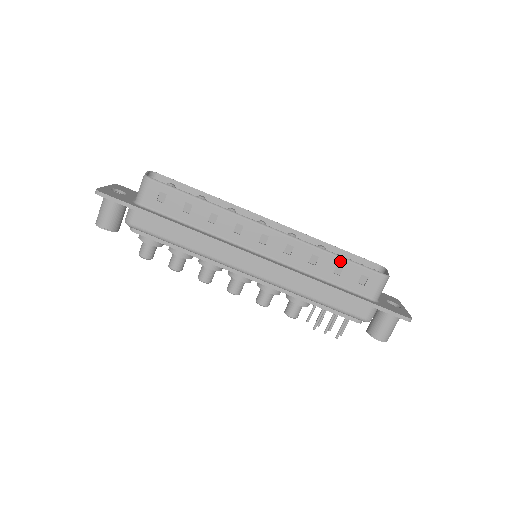
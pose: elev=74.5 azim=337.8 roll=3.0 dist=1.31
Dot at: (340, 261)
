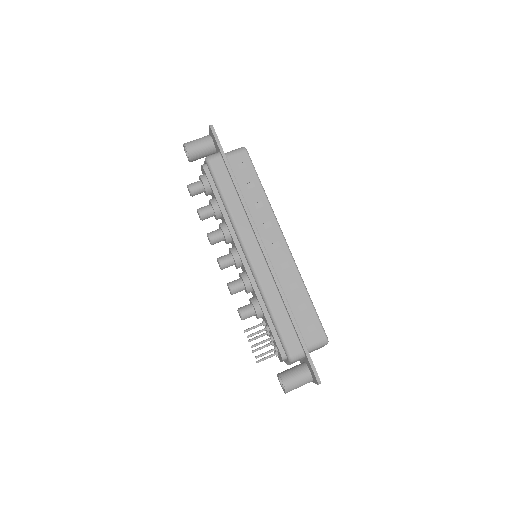
Dot at: (309, 302)
